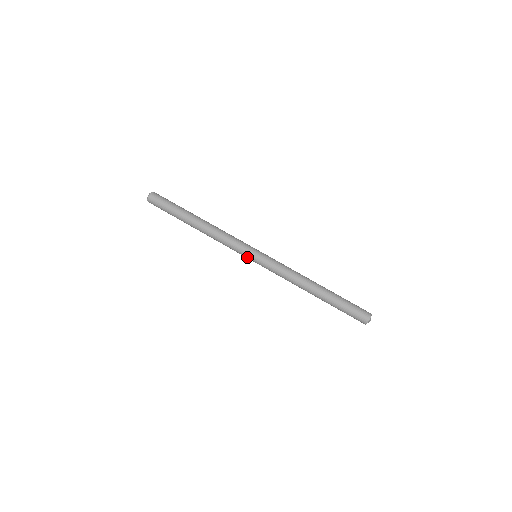
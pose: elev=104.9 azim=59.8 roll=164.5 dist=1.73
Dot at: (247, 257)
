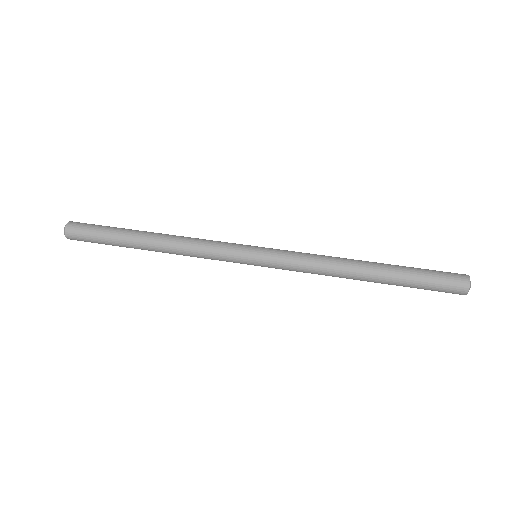
Dot at: (243, 260)
